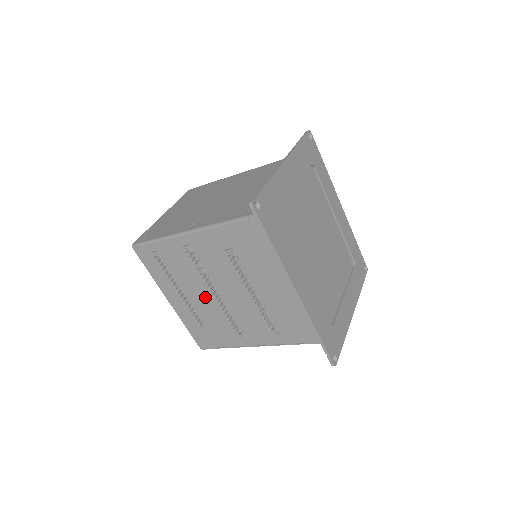
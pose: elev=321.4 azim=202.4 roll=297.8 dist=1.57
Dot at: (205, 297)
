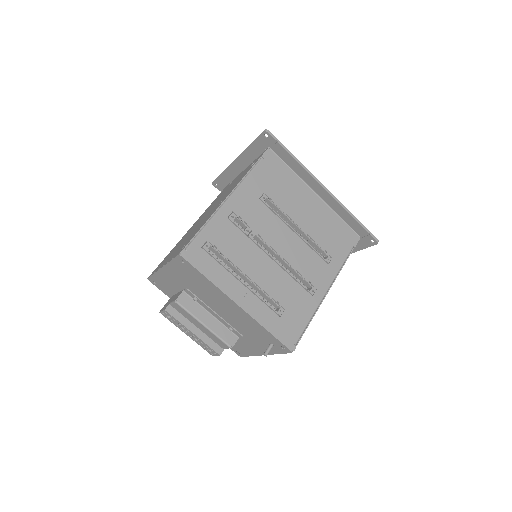
Dot at: (267, 267)
